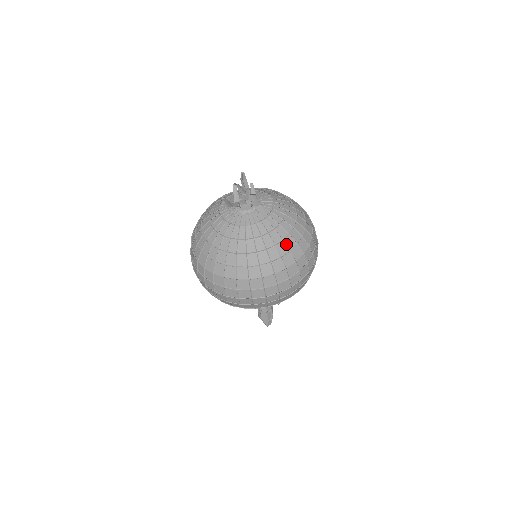
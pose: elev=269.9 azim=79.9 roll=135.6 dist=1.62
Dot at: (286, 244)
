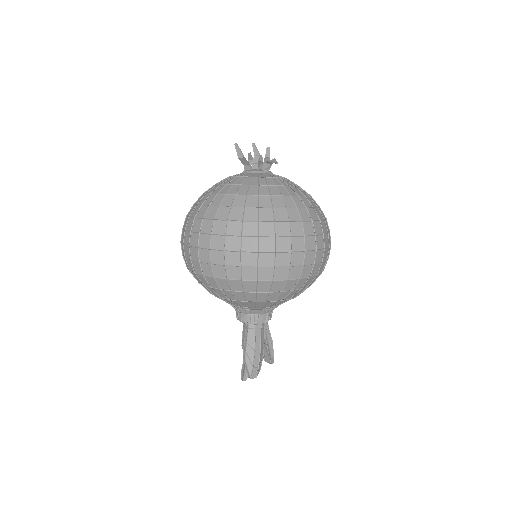
Dot at: (294, 201)
